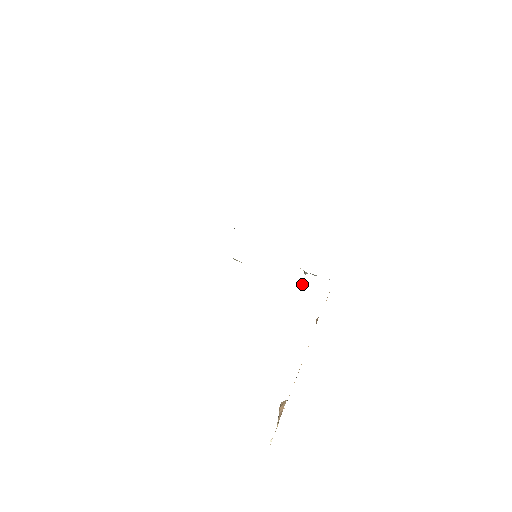
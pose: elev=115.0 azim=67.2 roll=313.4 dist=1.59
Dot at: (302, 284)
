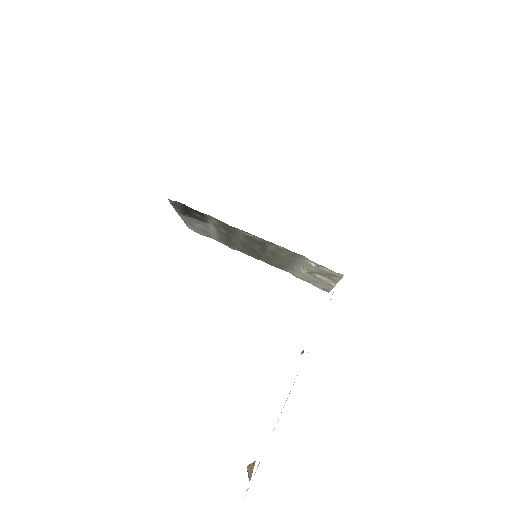
Dot at: (315, 265)
